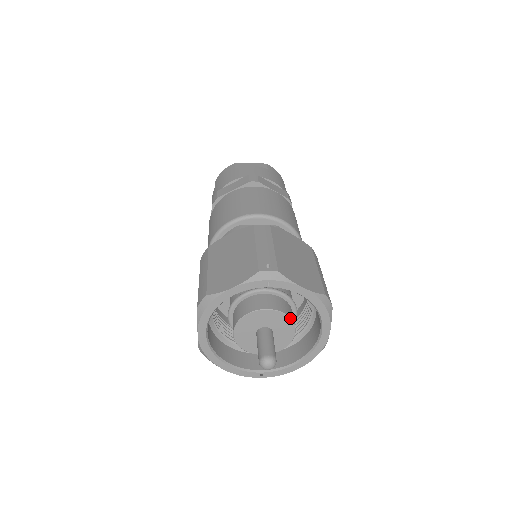
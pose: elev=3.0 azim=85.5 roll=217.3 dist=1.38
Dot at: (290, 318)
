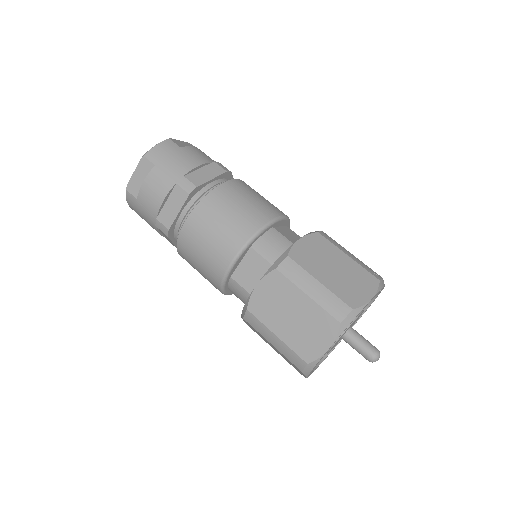
Dot at: occluded
